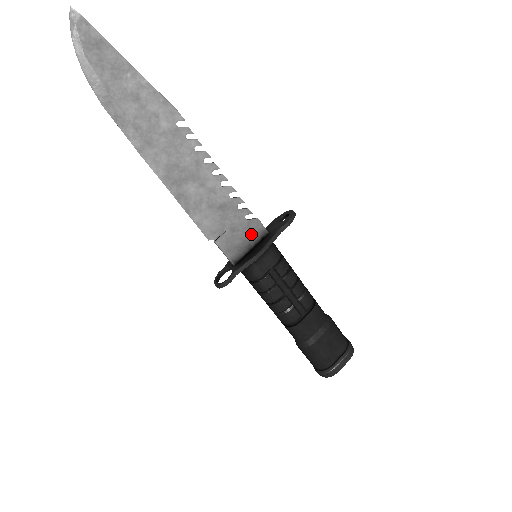
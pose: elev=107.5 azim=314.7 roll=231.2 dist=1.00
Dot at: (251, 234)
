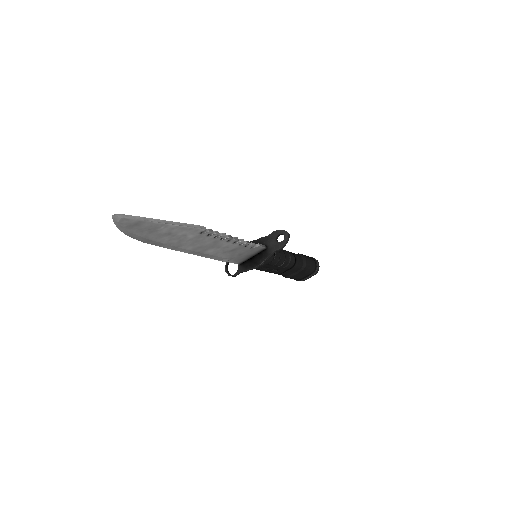
Dot at: (253, 252)
